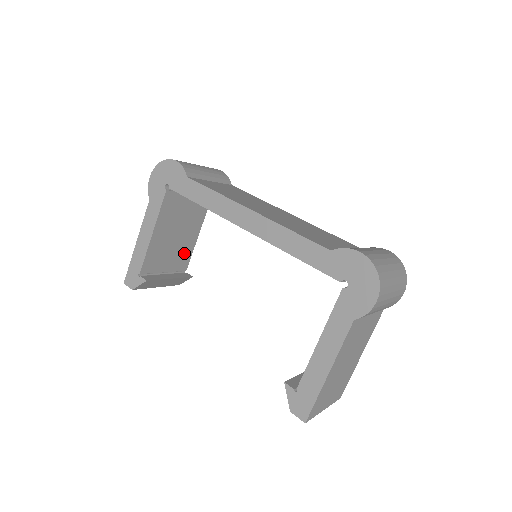
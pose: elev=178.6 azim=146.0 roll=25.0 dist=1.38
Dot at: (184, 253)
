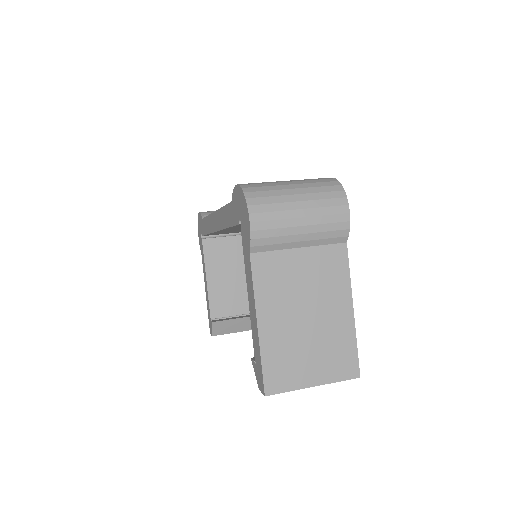
Dot at: occluded
